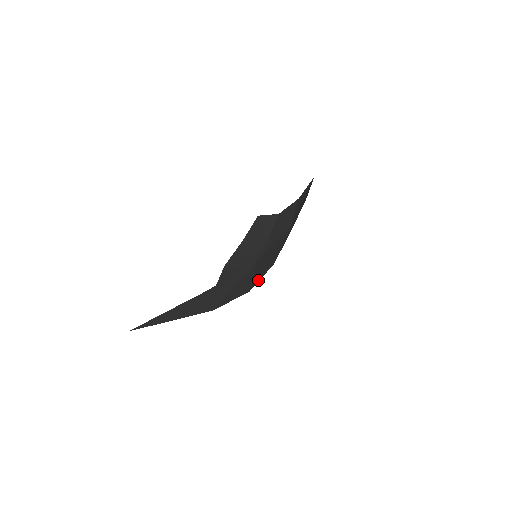
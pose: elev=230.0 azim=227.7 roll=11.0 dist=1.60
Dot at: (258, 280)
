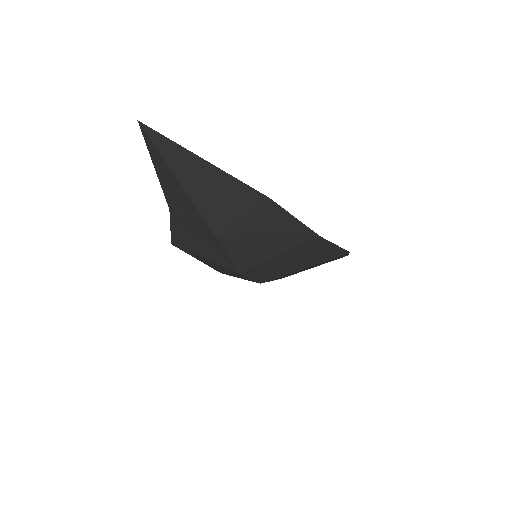
Dot at: (251, 275)
